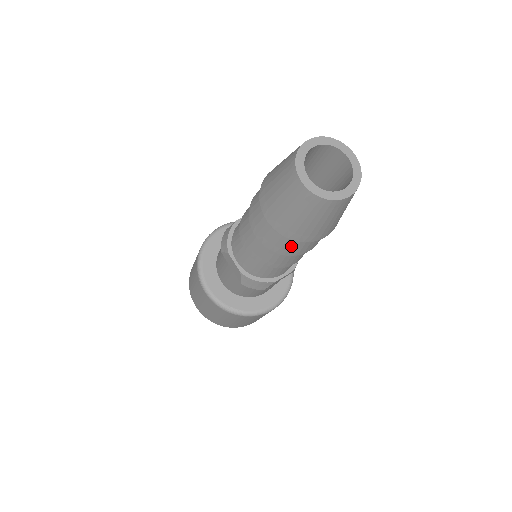
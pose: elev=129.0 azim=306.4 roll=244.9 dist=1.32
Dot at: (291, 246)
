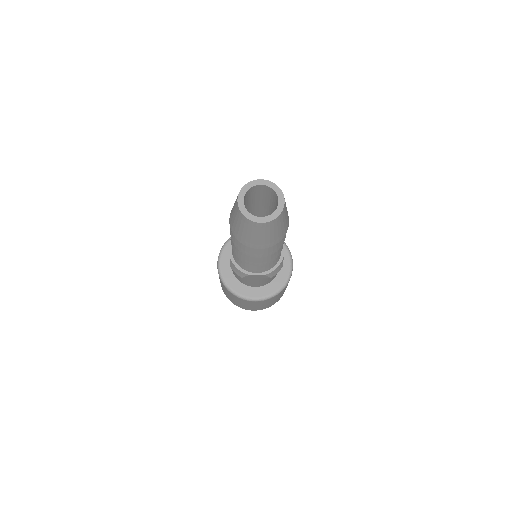
Dot at: (242, 246)
